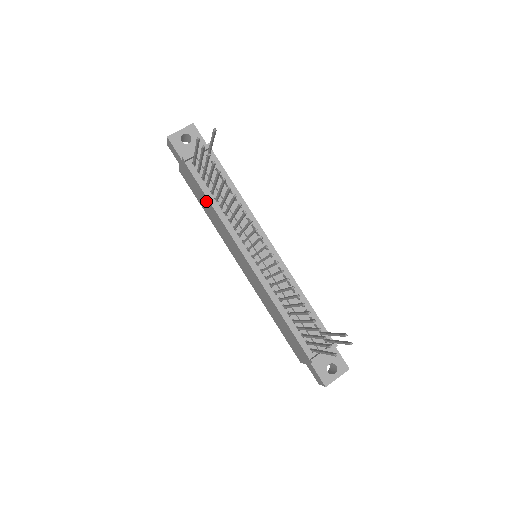
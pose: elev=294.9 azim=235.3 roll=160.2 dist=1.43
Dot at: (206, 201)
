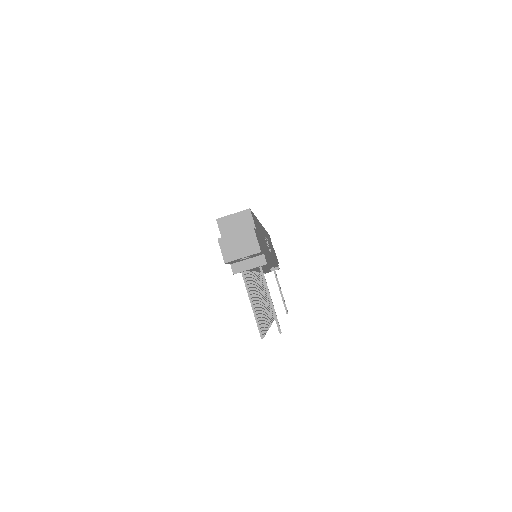
Dot at: occluded
